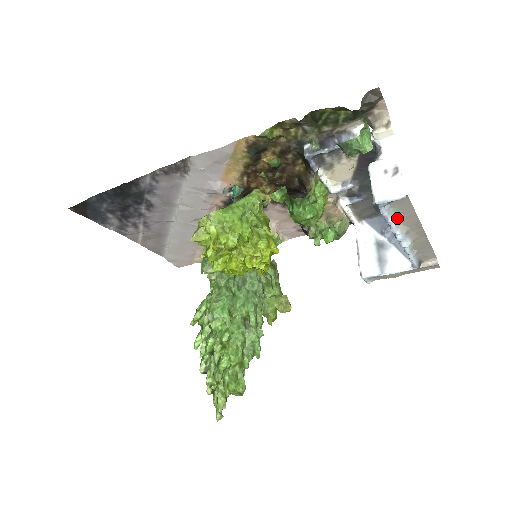
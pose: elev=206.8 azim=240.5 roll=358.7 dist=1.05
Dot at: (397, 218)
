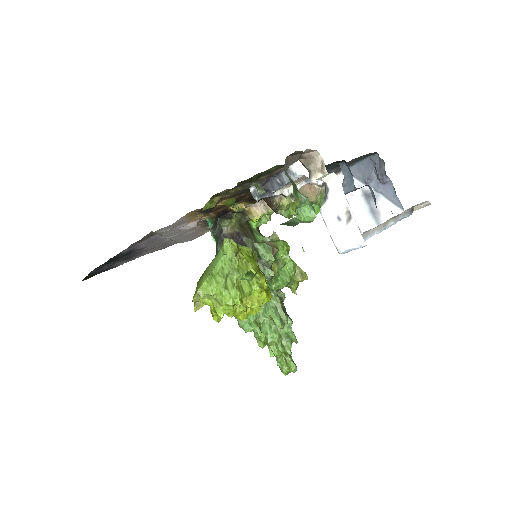
Dot at: (369, 230)
